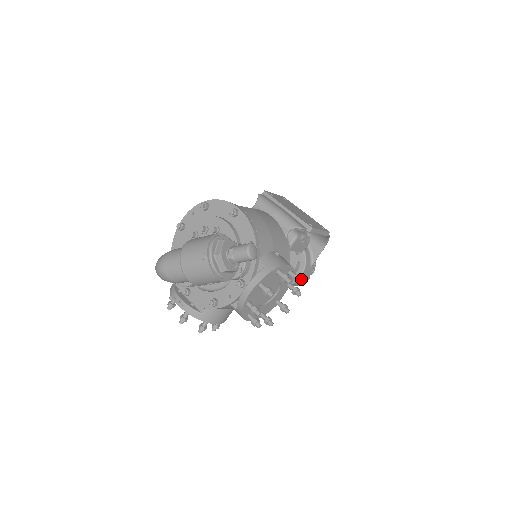
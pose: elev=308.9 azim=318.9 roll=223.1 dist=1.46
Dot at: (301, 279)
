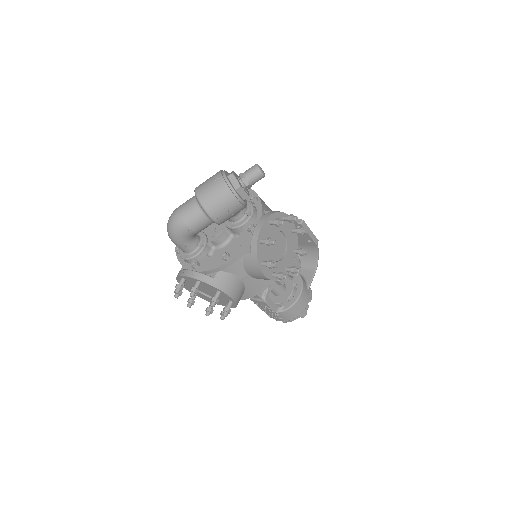
Dot at: (305, 229)
